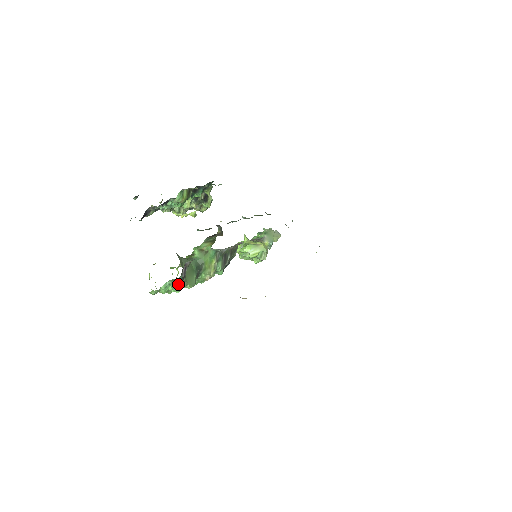
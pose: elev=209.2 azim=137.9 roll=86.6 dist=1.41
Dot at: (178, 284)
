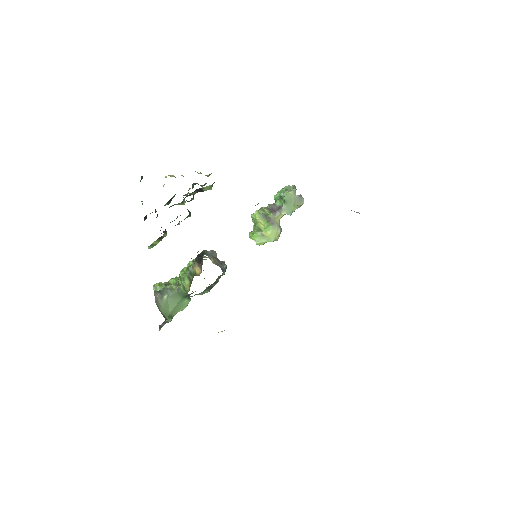
Dot at: occluded
